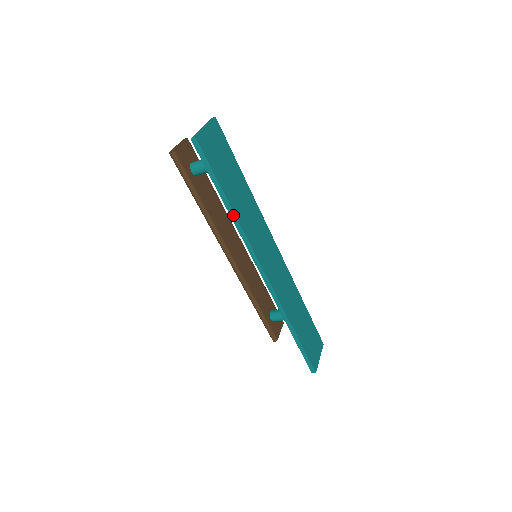
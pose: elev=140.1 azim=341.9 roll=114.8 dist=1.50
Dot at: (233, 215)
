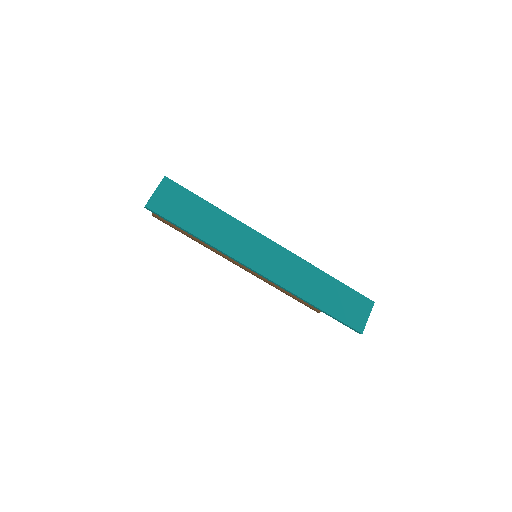
Dot at: (204, 242)
